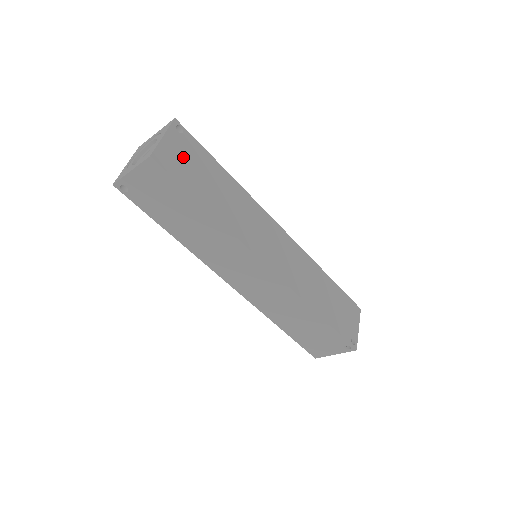
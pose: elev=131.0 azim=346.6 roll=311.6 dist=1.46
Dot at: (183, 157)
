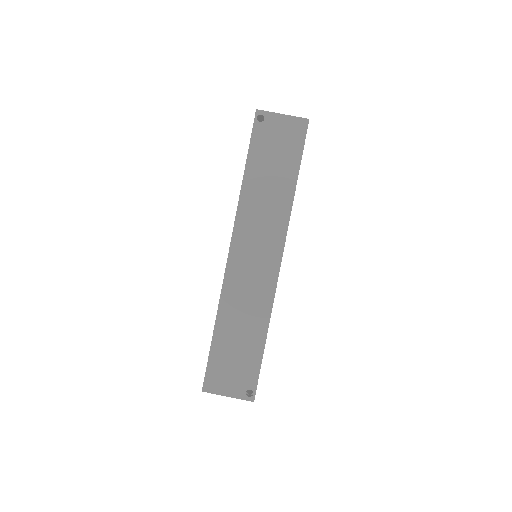
Dot at: occluded
